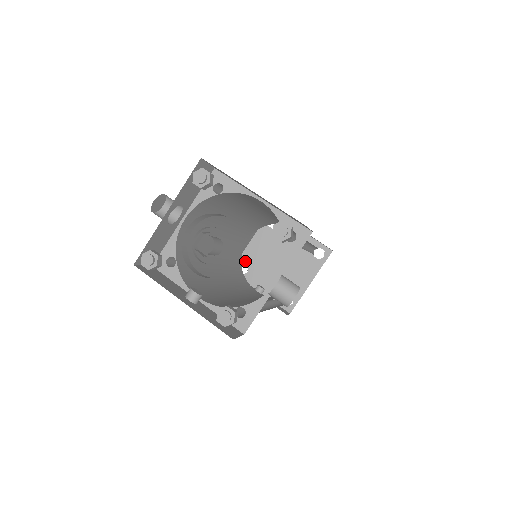
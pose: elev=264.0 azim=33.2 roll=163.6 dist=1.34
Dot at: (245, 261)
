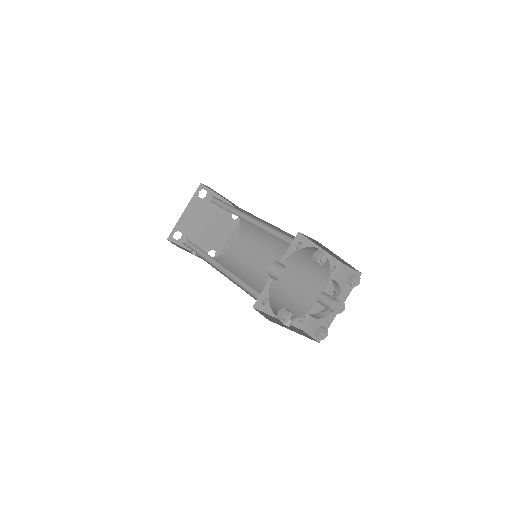
Dot at: (179, 229)
